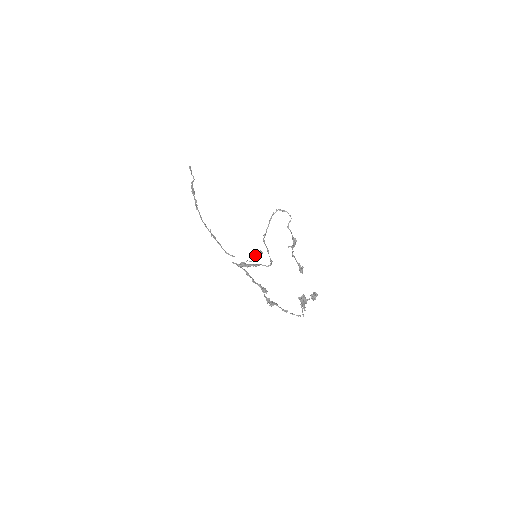
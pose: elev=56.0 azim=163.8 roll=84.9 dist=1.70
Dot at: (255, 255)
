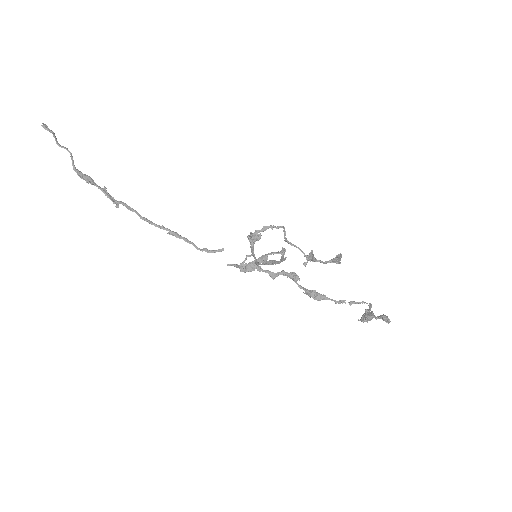
Dot at: occluded
